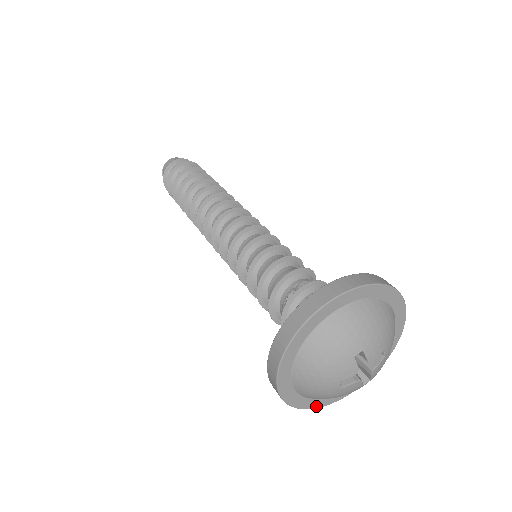
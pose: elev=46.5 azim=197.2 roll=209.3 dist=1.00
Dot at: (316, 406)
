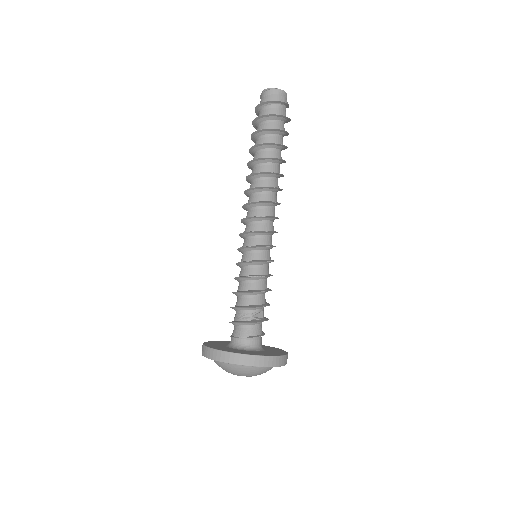
Dot at: occluded
